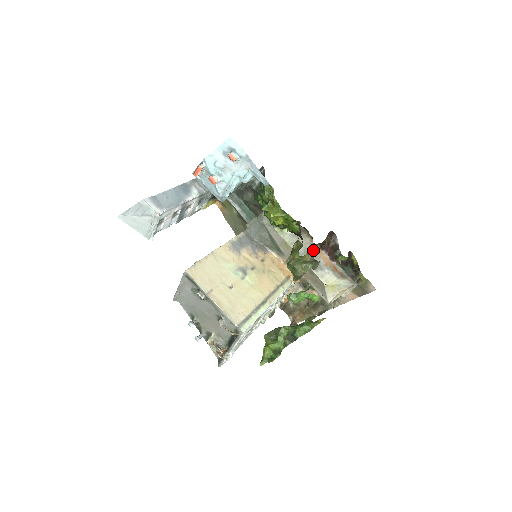
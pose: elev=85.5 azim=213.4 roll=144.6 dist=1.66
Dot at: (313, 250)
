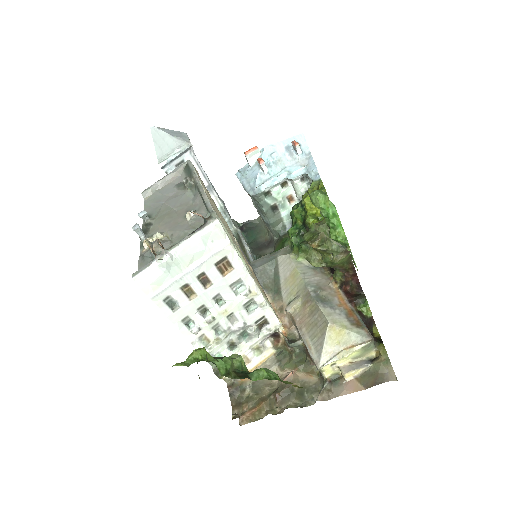
Dot at: (329, 287)
